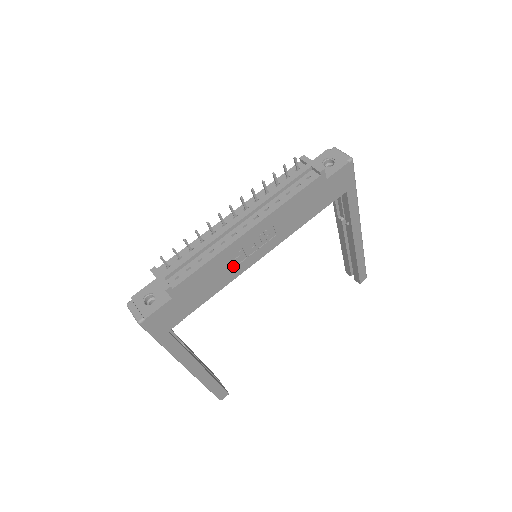
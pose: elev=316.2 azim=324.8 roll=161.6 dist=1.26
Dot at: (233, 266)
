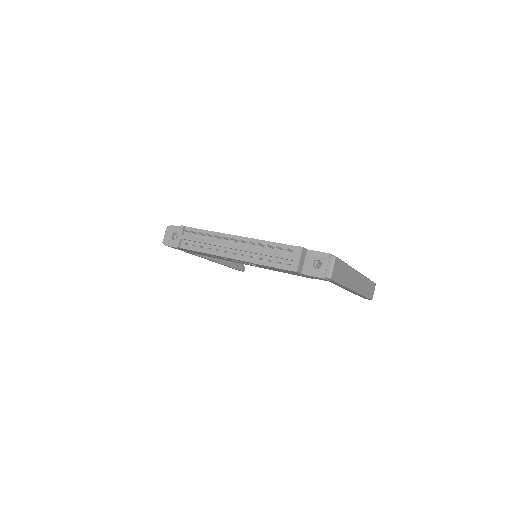
Dot at: (225, 259)
